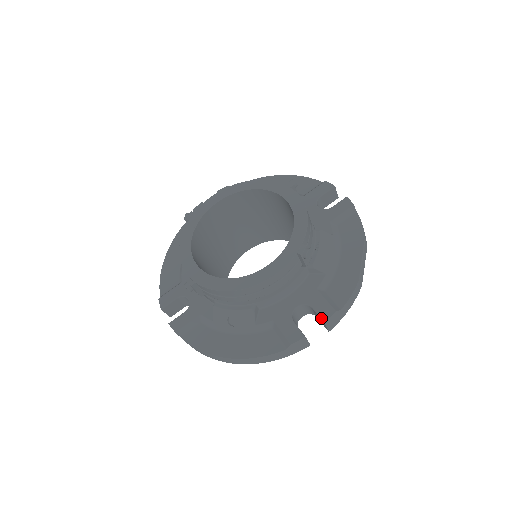
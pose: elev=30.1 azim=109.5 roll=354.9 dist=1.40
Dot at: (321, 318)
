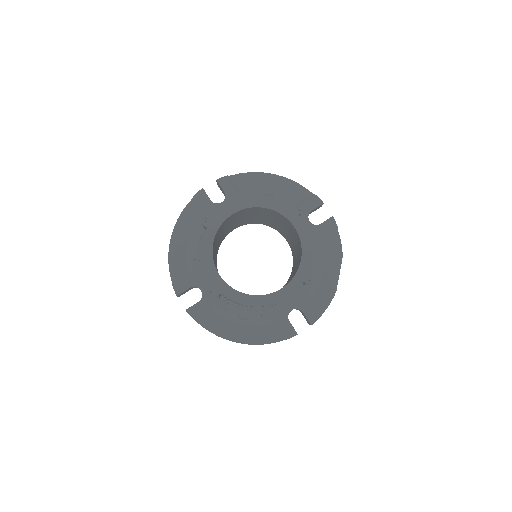
Dot at: (309, 322)
